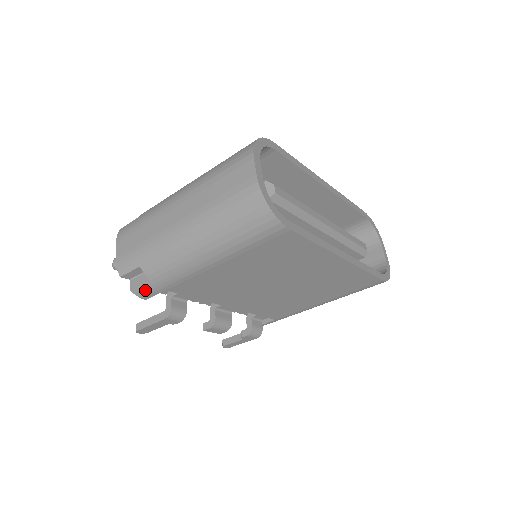
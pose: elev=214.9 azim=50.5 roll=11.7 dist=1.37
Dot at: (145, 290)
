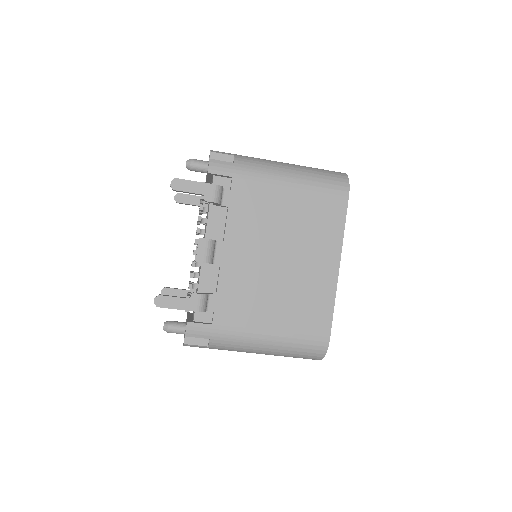
Dot at: (221, 165)
